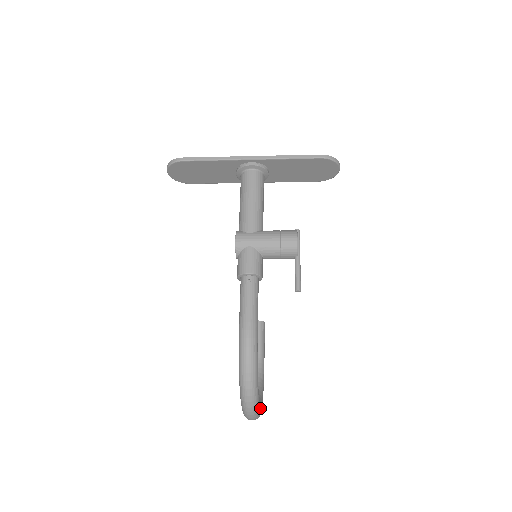
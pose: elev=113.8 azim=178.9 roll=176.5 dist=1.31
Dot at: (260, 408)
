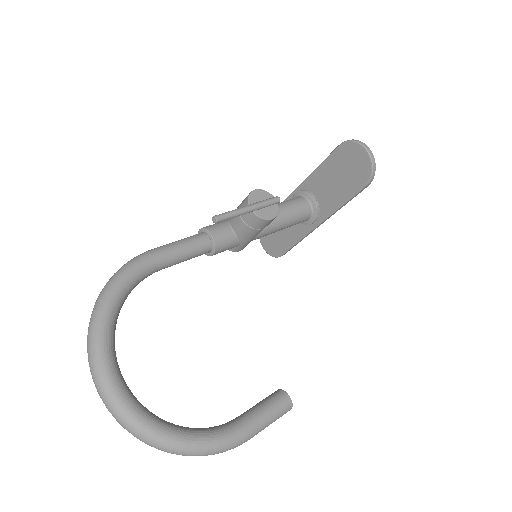
Dot at: (121, 386)
